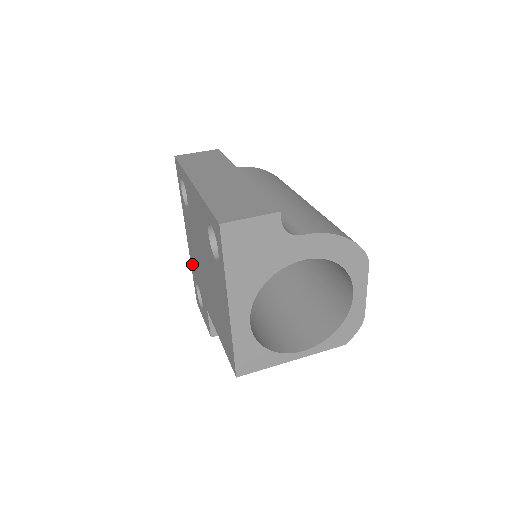
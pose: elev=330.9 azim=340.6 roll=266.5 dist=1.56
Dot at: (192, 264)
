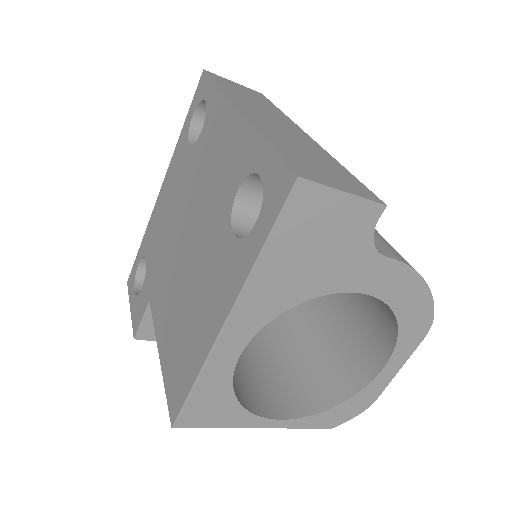
Dot at: (150, 228)
